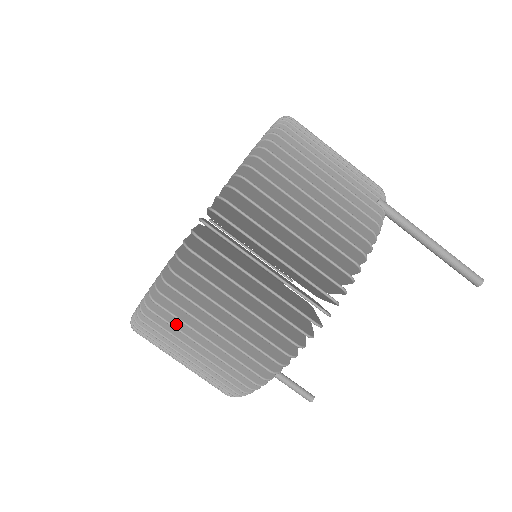
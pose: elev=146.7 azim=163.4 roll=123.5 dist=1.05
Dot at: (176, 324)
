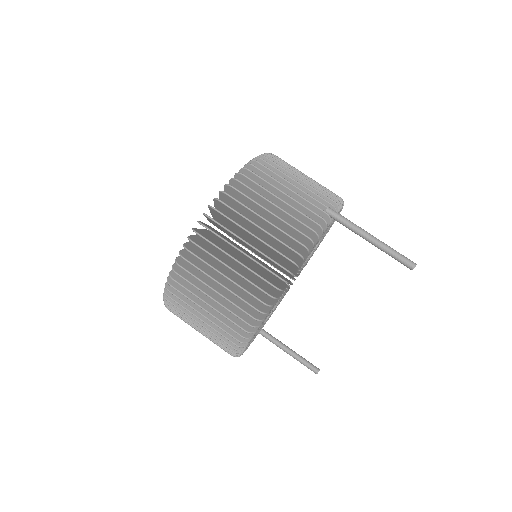
Dot at: (186, 300)
